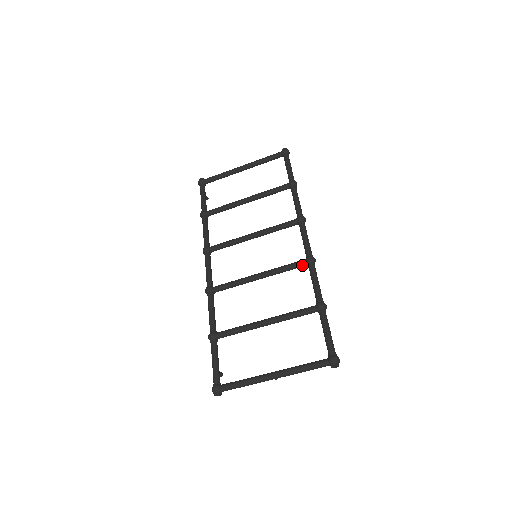
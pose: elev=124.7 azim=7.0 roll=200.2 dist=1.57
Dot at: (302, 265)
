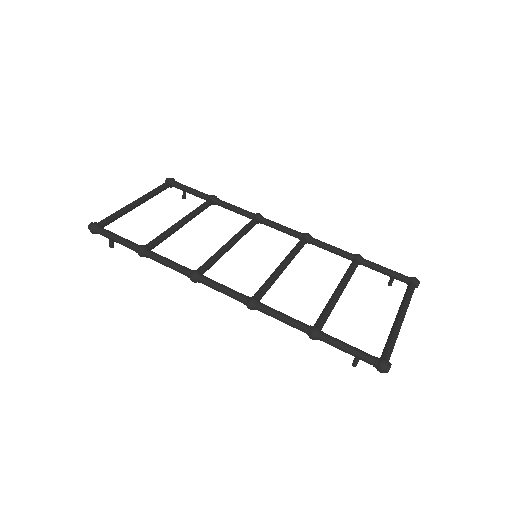
Dot at: (305, 243)
